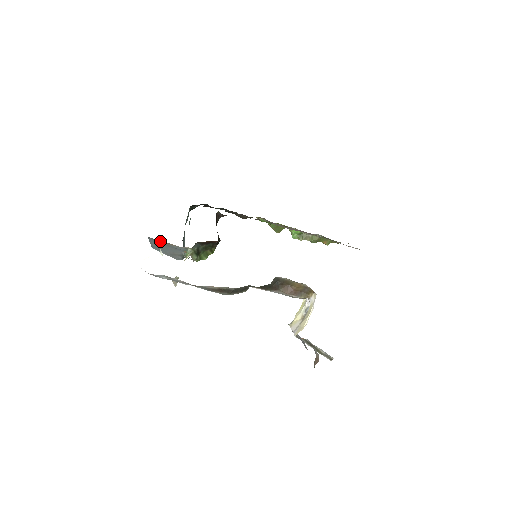
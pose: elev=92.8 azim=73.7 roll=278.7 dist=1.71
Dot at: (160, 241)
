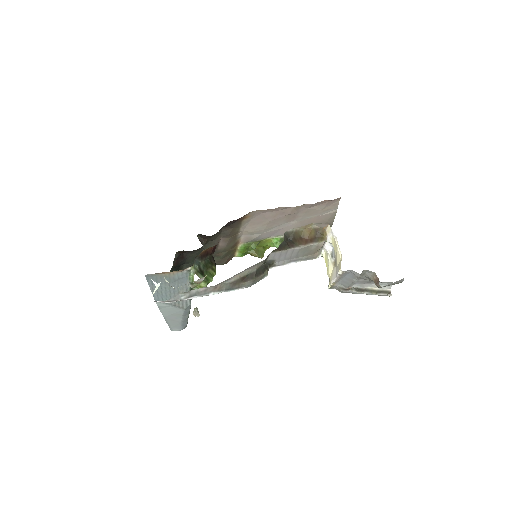
Dot at: (159, 276)
